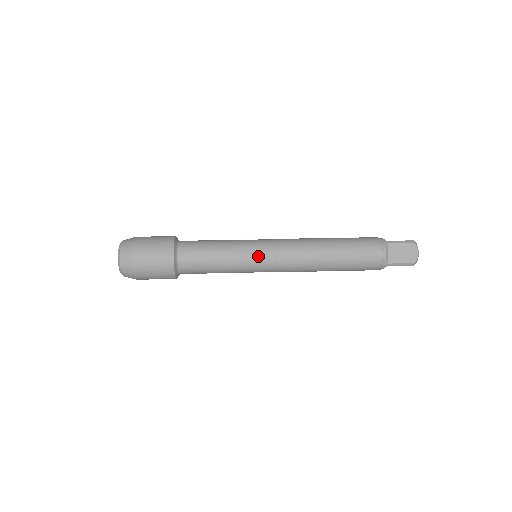
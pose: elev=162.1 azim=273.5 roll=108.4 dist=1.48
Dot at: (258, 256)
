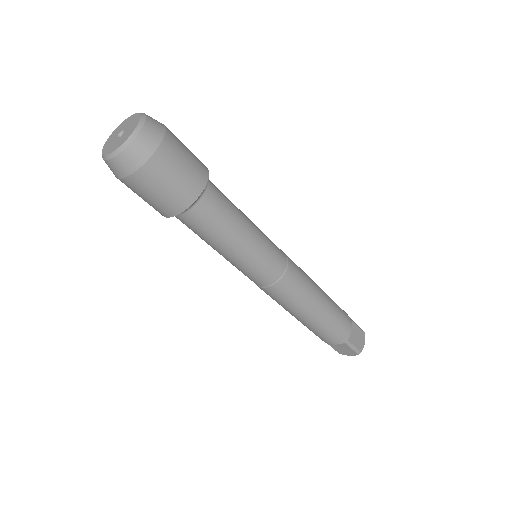
Dot at: occluded
